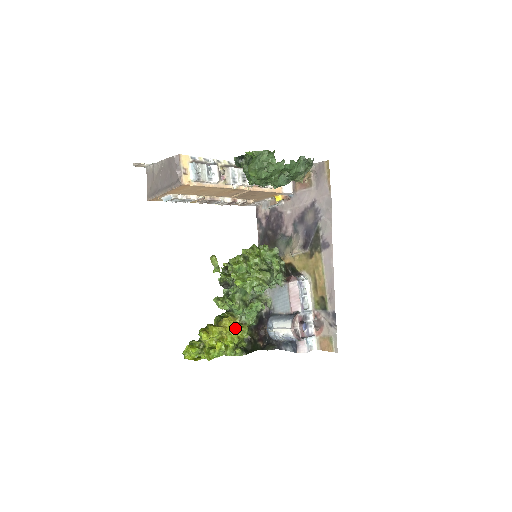
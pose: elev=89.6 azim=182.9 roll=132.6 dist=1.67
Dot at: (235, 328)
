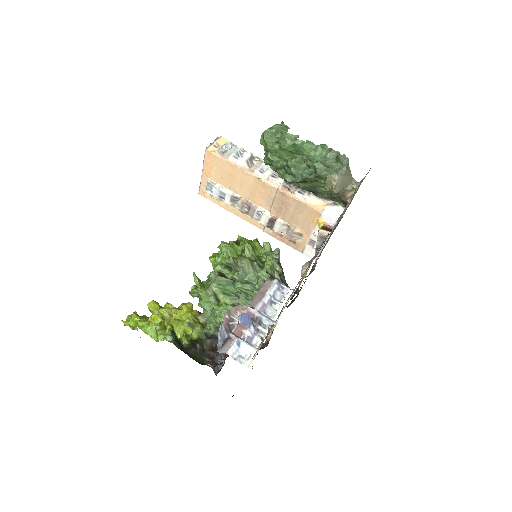
Dot at: (187, 316)
